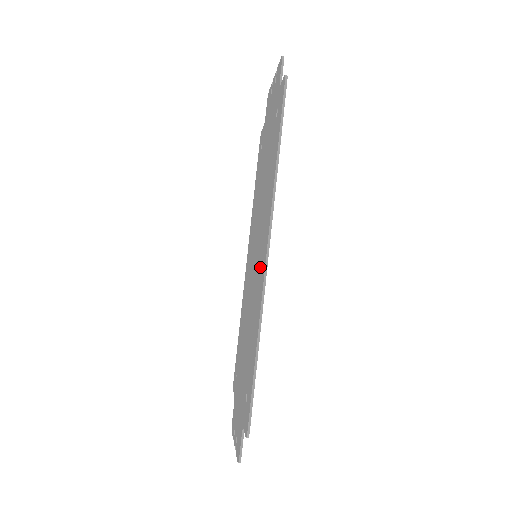
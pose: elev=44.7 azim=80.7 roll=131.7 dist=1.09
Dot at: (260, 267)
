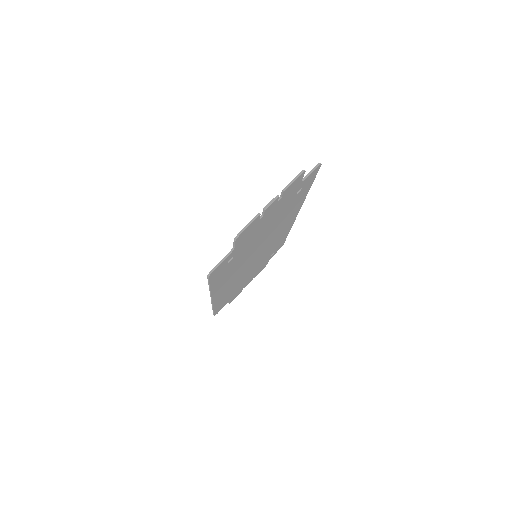
Dot at: (284, 225)
